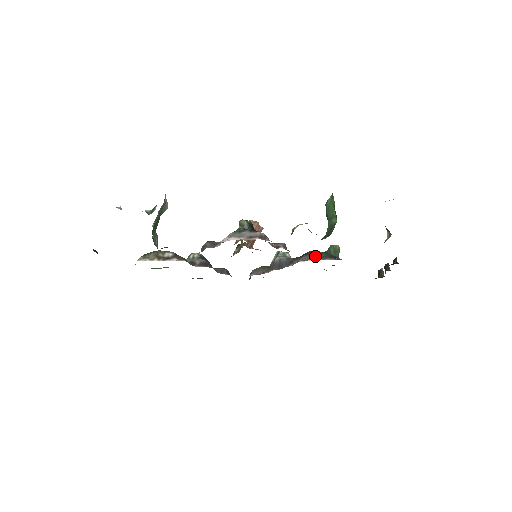
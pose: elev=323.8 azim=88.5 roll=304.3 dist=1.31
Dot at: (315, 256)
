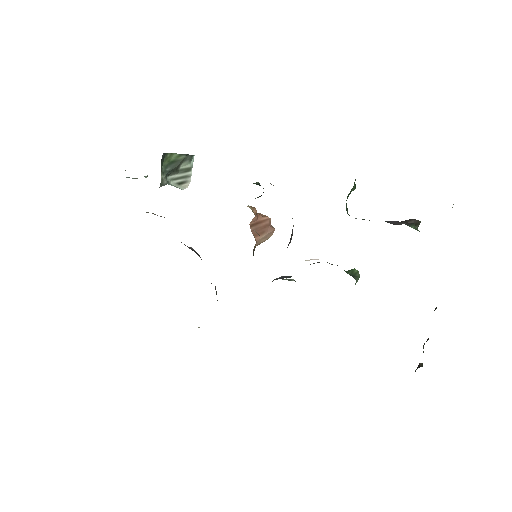
Dot at: occluded
